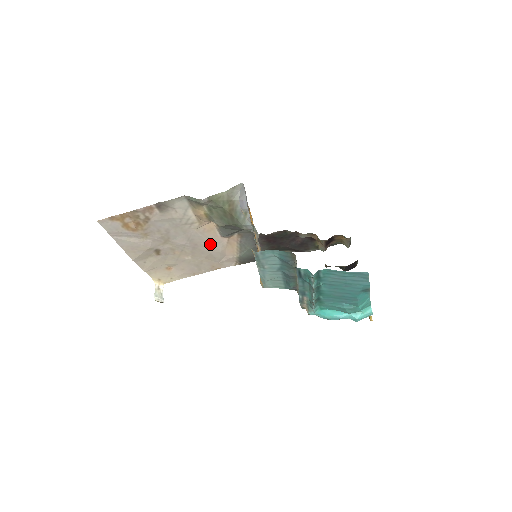
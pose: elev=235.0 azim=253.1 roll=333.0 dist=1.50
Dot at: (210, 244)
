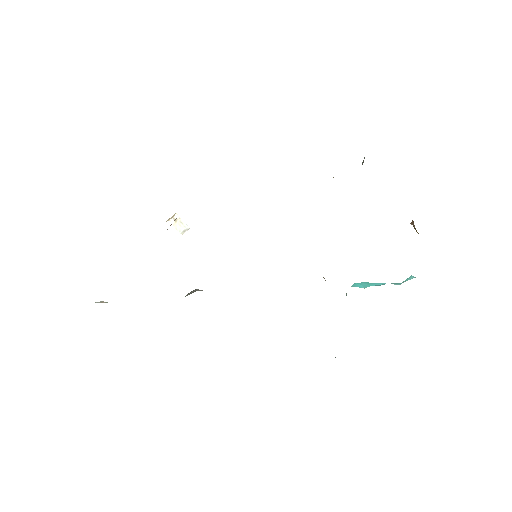
Dot at: occluded
